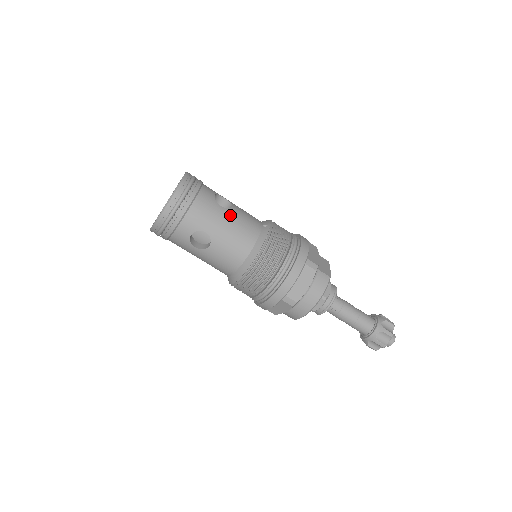
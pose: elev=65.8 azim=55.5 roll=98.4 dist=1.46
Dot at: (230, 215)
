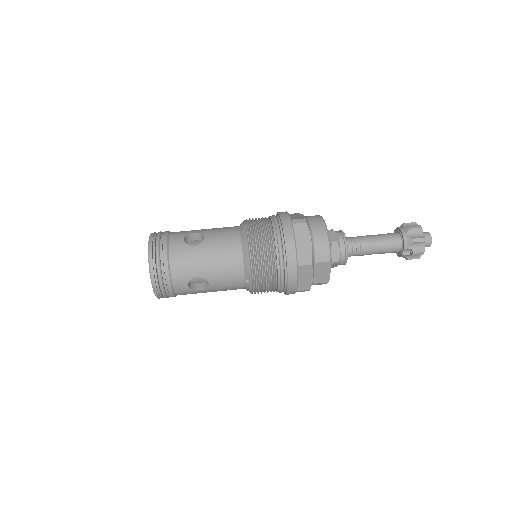
Dot at: occluded
